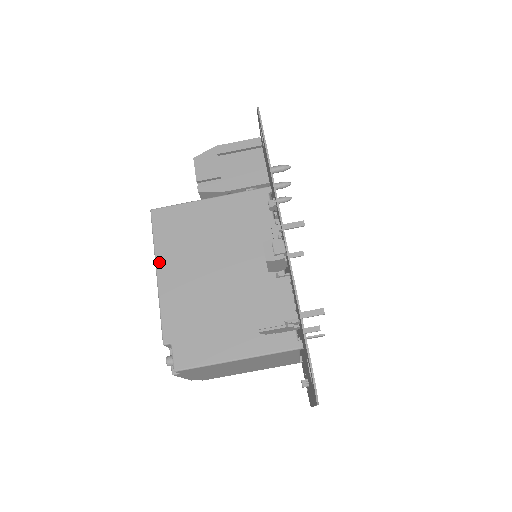
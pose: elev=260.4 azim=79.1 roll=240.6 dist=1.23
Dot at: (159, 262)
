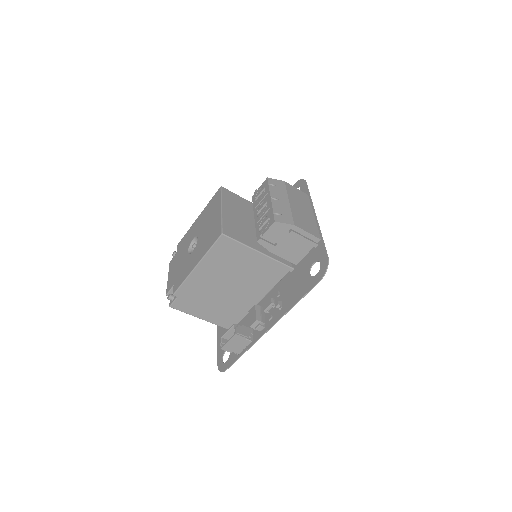
Dot at: (202, 263)
